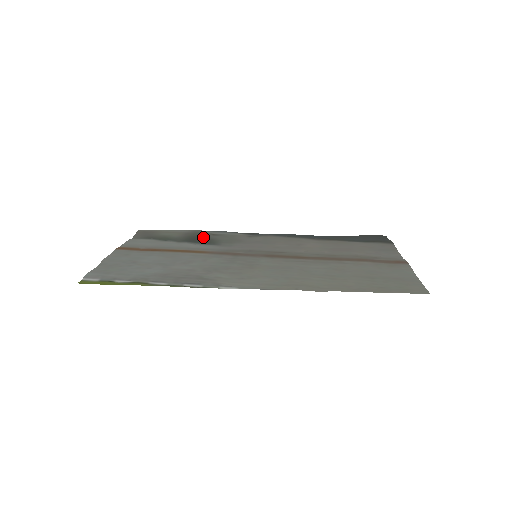
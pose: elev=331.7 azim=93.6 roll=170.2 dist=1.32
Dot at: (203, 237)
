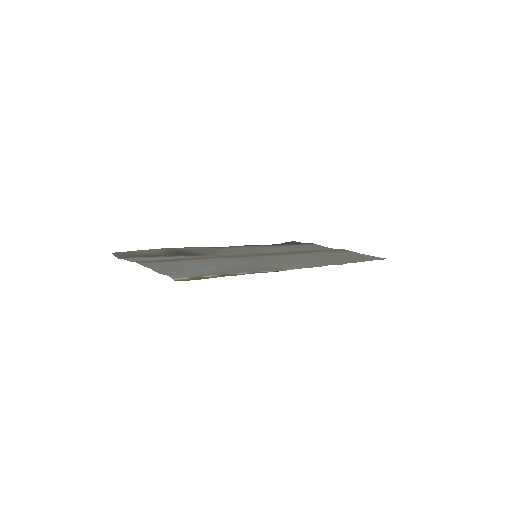
Dot at: (184, 251)
